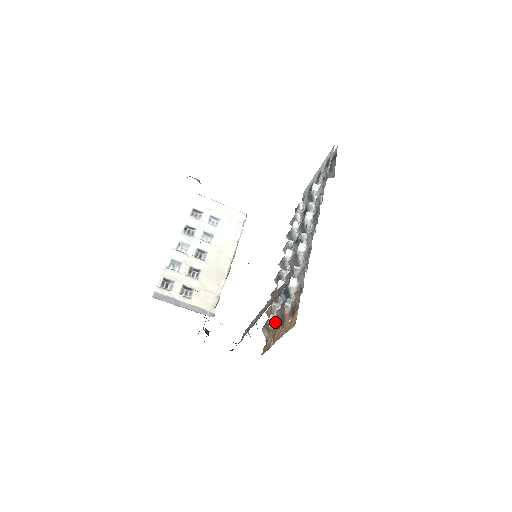
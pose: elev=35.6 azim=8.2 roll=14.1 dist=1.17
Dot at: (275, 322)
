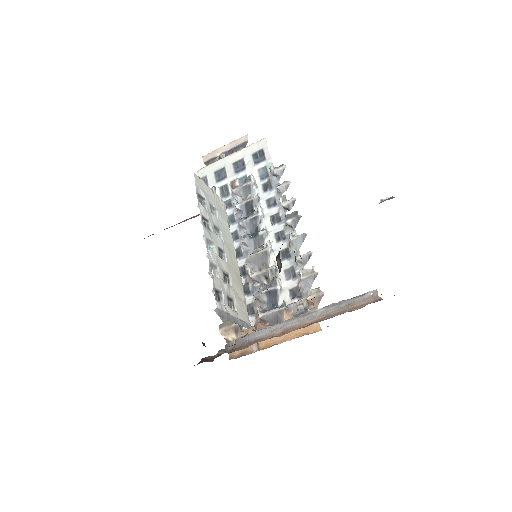
Dot at: occluded
